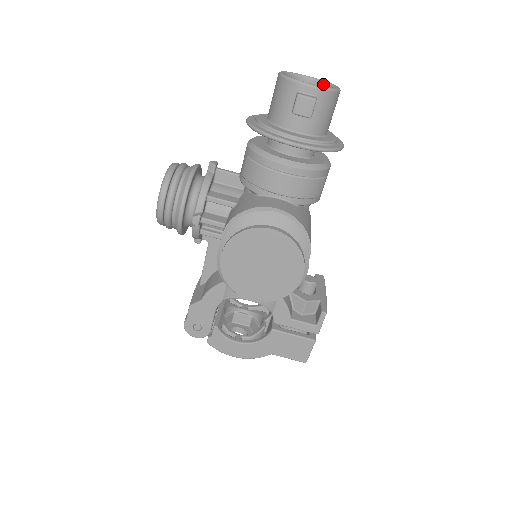
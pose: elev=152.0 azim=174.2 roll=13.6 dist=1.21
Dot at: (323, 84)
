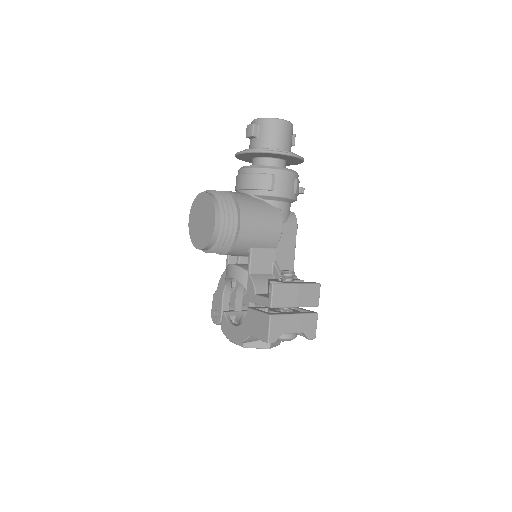
Dot at: occluded
